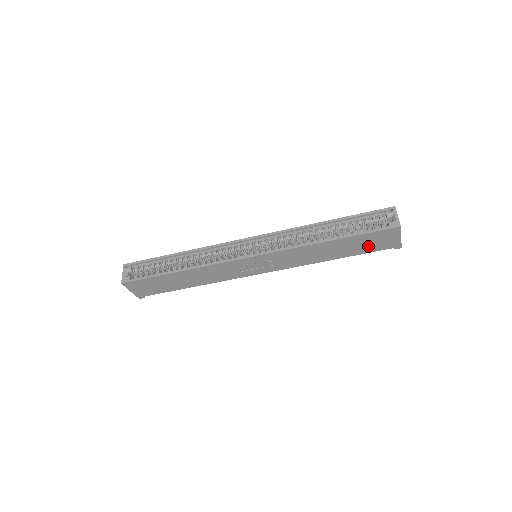
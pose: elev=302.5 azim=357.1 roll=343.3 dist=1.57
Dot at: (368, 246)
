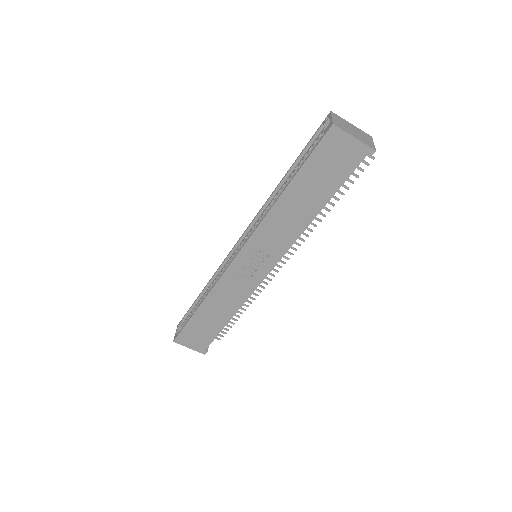
Dot at: (333, 173)
